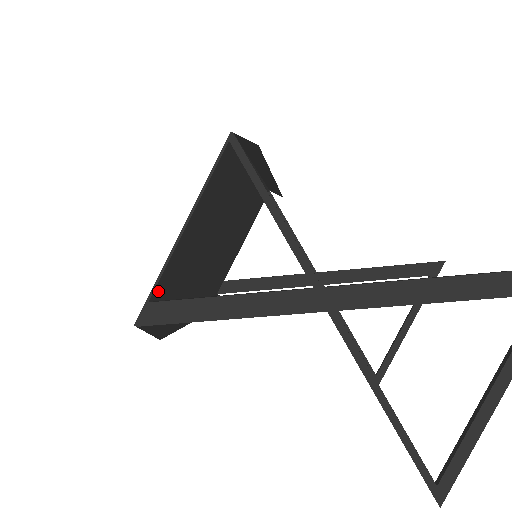
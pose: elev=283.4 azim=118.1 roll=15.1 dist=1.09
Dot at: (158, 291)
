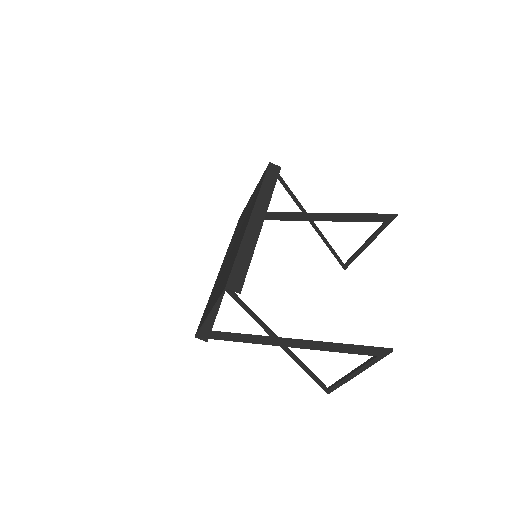
Dot at: occluded
